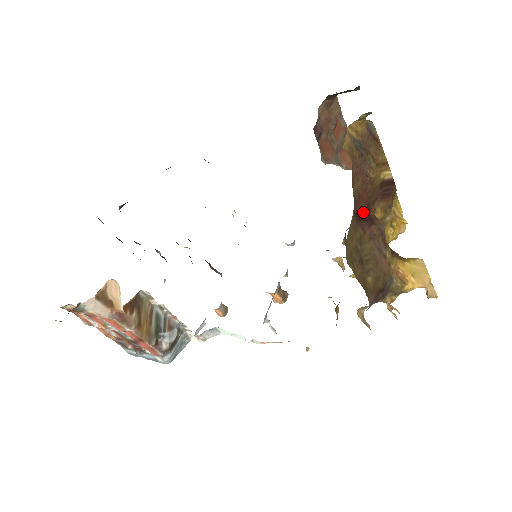
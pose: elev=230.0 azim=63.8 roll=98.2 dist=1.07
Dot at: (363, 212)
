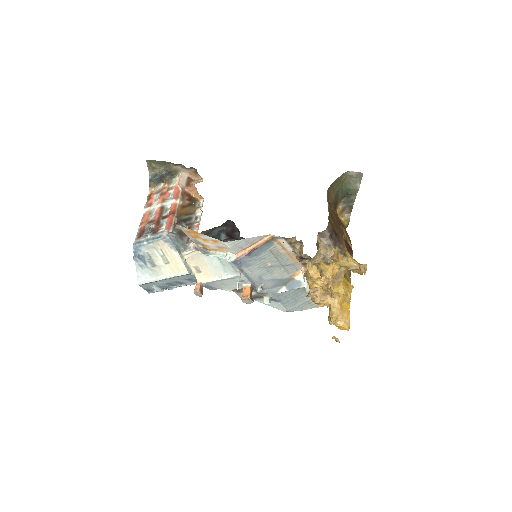
Dot at: occluded
